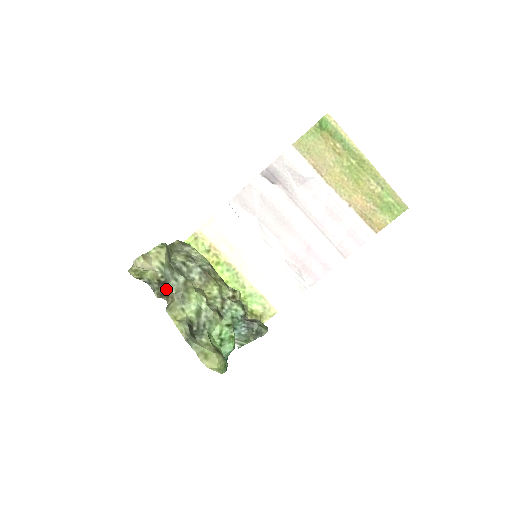
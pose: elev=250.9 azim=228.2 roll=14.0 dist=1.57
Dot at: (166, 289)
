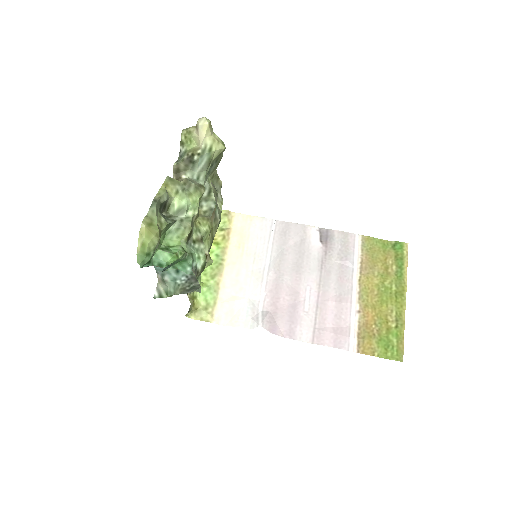
Dot at: (185, 172)
